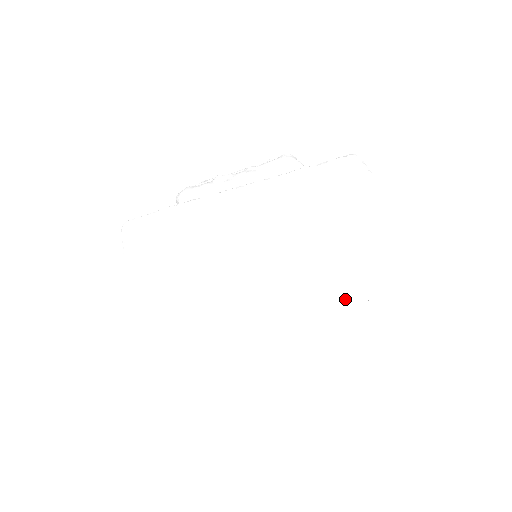
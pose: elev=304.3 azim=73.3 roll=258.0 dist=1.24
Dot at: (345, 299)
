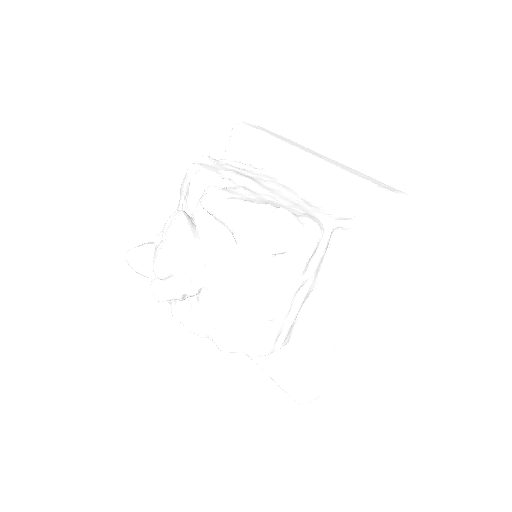
Dot at: occluded
